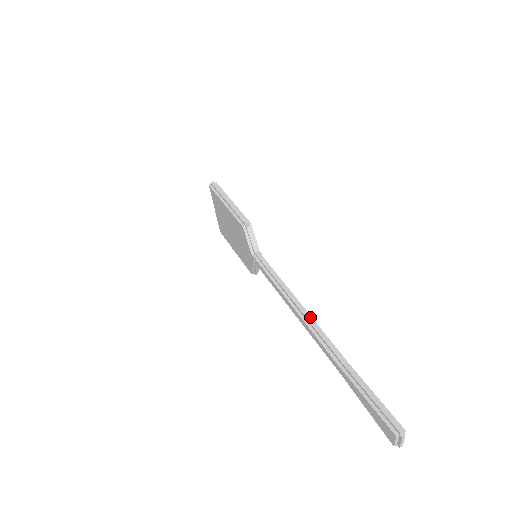
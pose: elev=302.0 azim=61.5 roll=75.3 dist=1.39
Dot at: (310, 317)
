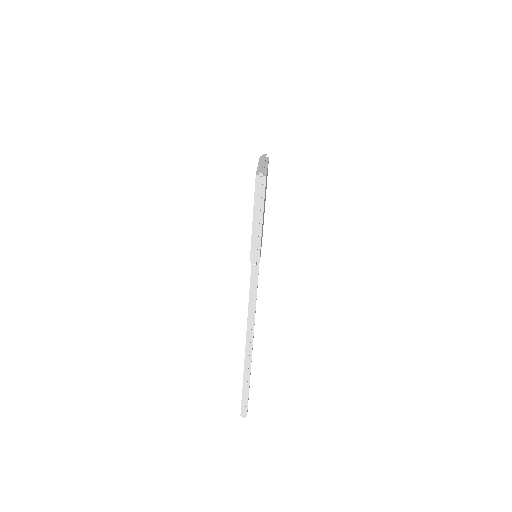
Dot at: (252, 336)
